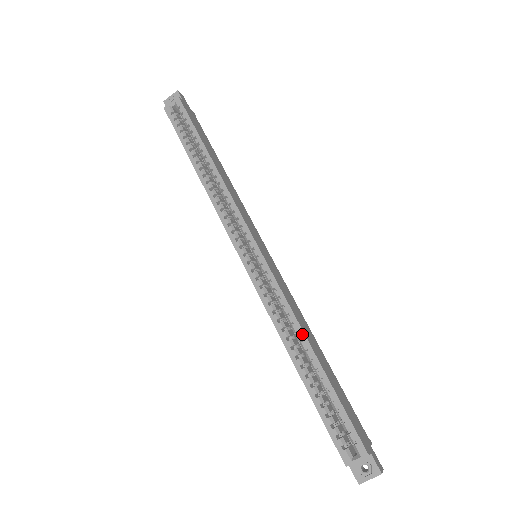
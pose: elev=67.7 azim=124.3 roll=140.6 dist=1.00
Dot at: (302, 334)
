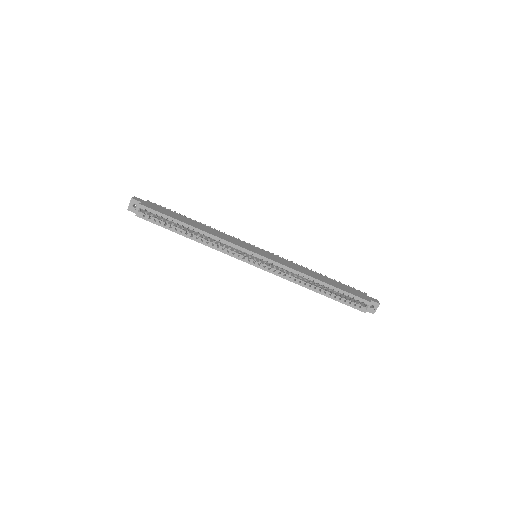
Dot at: (310, 278)
